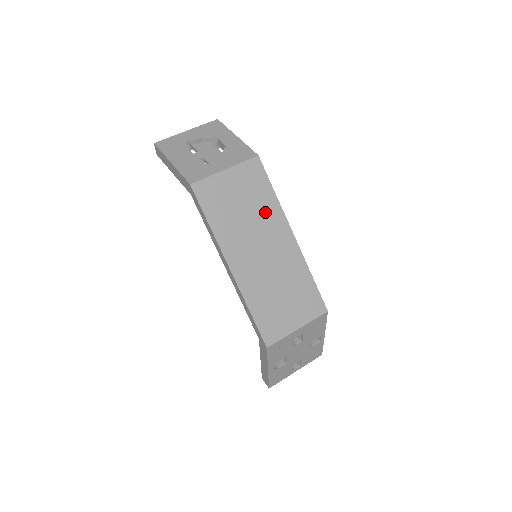
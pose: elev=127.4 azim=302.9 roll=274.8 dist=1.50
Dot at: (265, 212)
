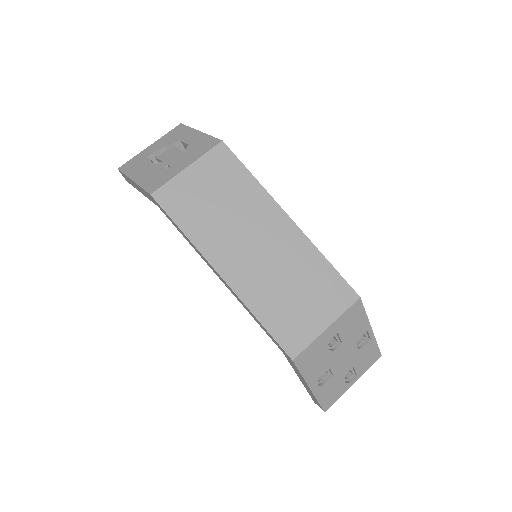
Dot at: (247, 201)
